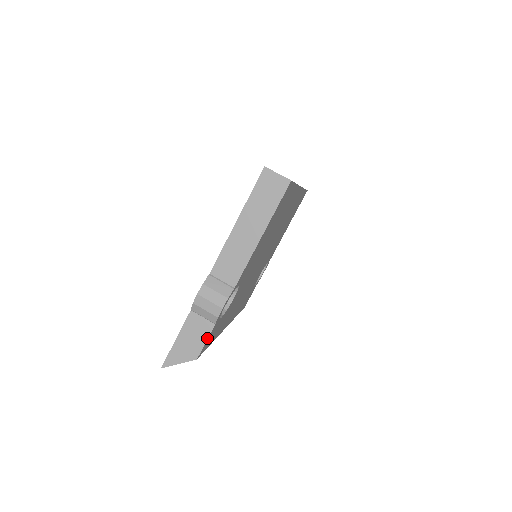
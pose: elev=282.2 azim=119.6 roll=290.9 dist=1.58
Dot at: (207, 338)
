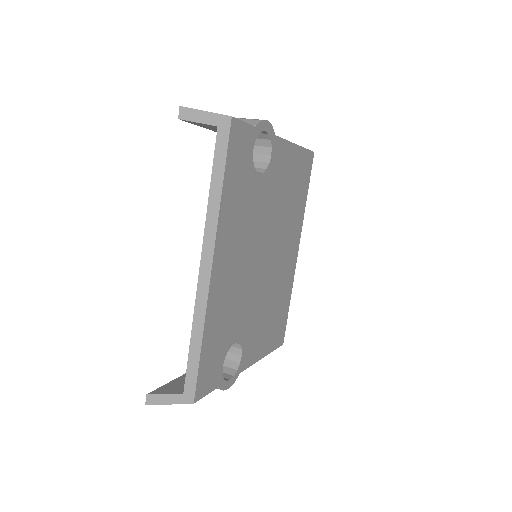
Dot at: (246, 123)
